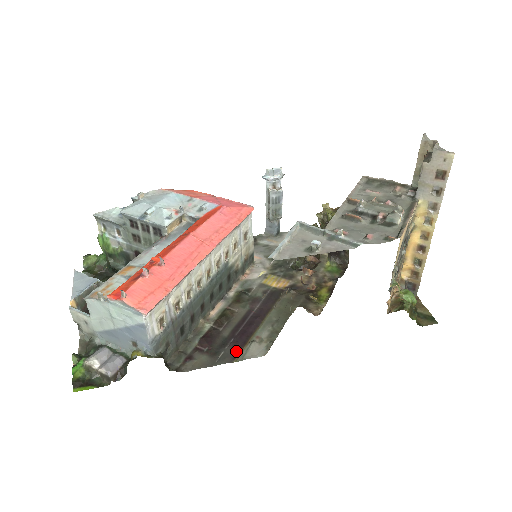
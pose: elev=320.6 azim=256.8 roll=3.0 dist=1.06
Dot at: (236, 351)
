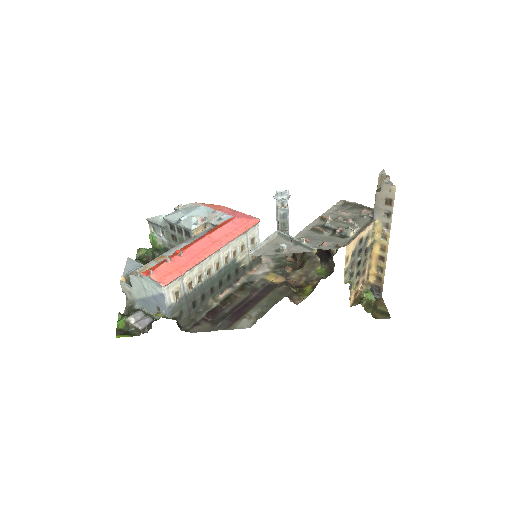
Dot at: (231, 323)
